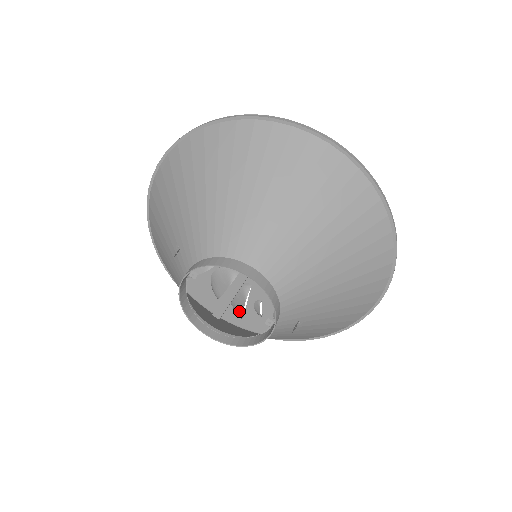
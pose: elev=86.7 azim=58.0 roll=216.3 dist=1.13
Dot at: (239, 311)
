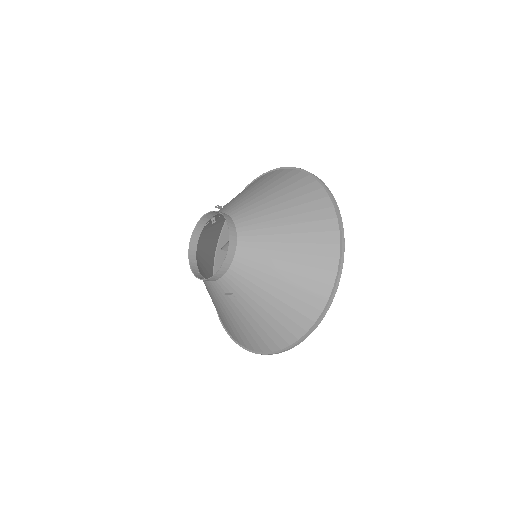
Dot at: occluded
